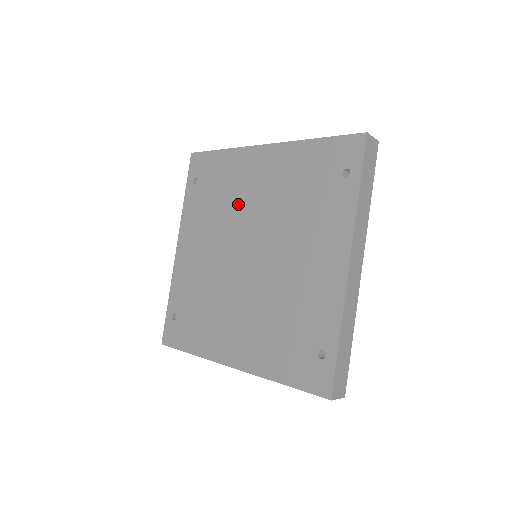
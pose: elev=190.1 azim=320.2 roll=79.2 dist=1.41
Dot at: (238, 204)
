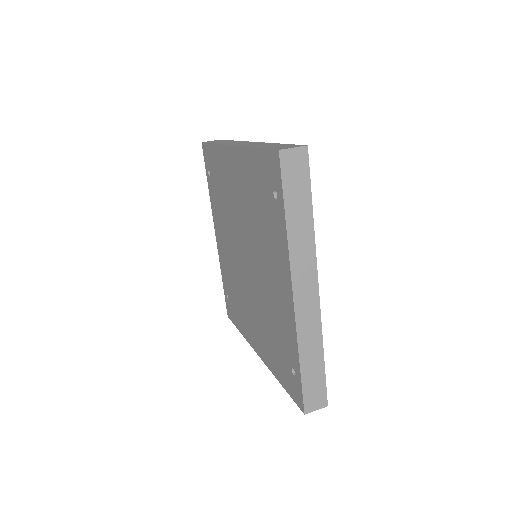
Dot at: (231, 206)
